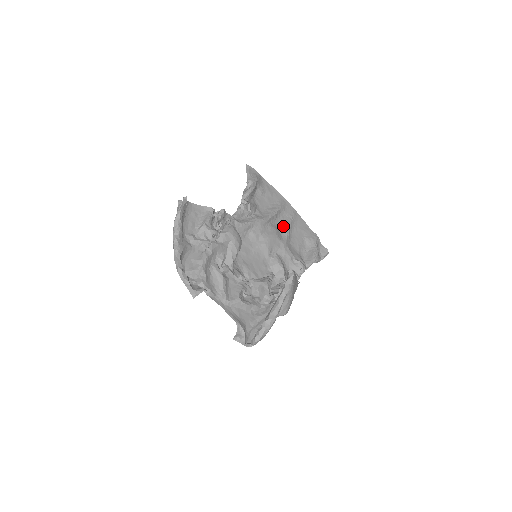
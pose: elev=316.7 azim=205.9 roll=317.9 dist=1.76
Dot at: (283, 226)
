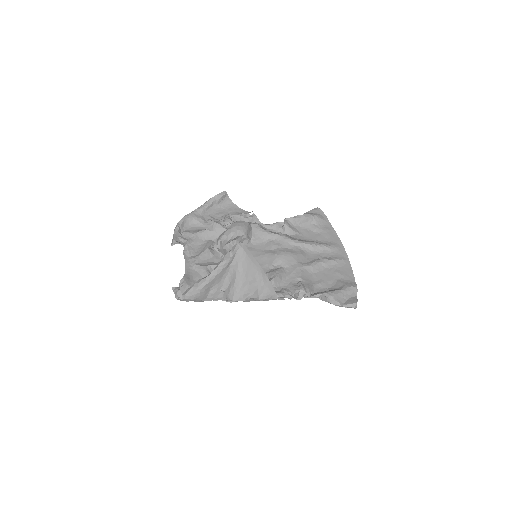
Dot at: (316, 259)
